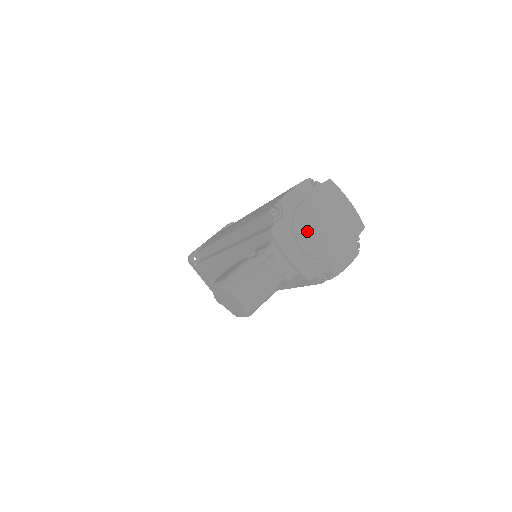
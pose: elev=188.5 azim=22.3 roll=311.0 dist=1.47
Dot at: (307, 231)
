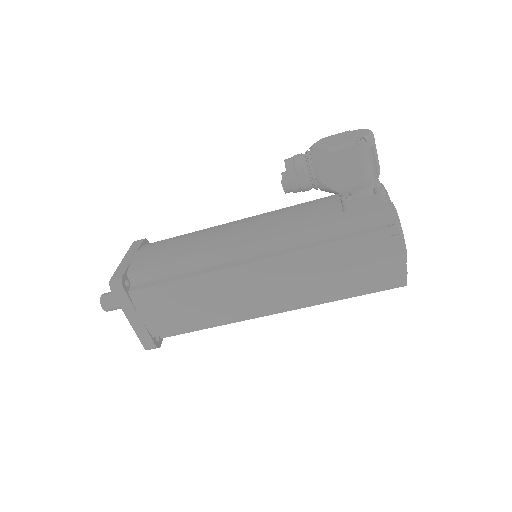
Dot at: occluded
